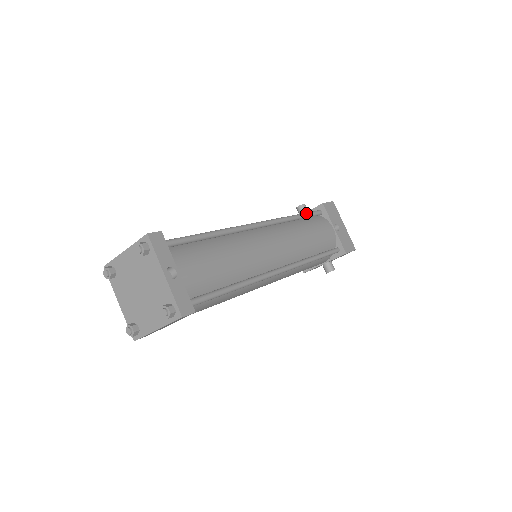
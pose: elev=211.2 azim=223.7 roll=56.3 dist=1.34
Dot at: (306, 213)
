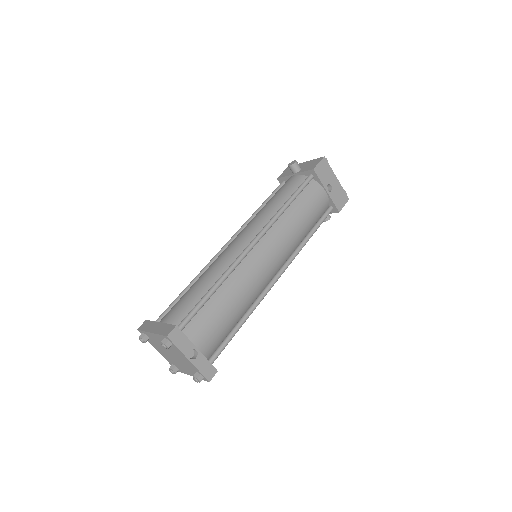
Dot at: (297, 192)
